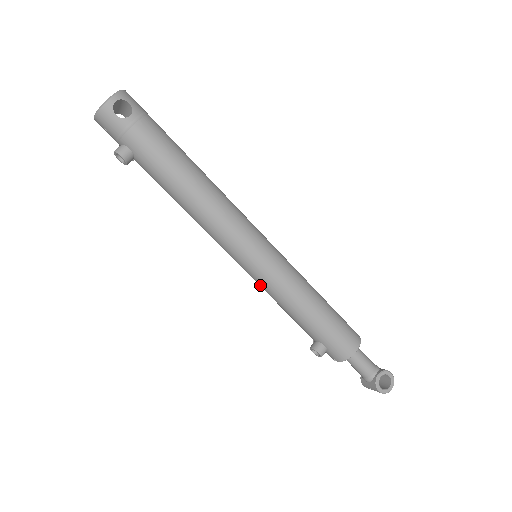
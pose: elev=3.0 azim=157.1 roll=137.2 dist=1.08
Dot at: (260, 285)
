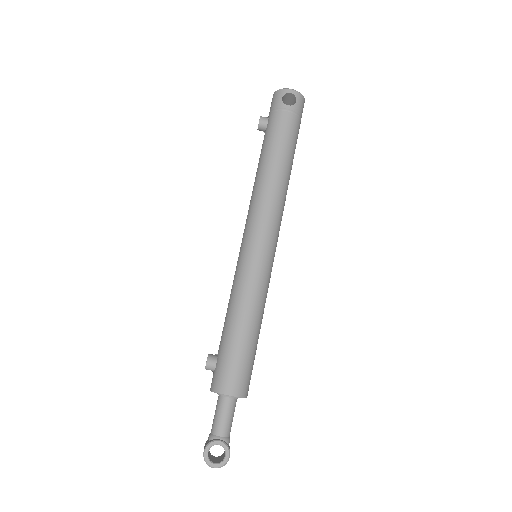
Dot at: (235, 273)
